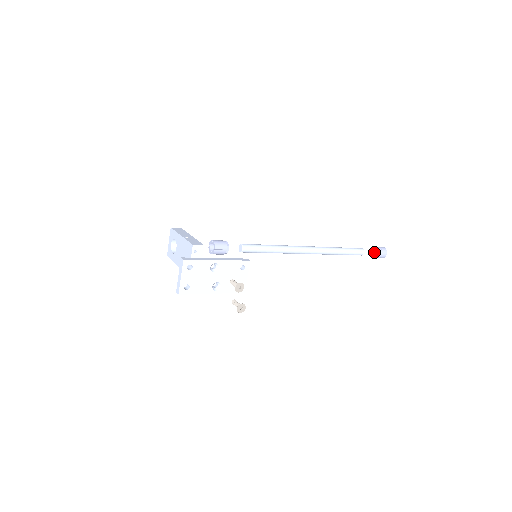
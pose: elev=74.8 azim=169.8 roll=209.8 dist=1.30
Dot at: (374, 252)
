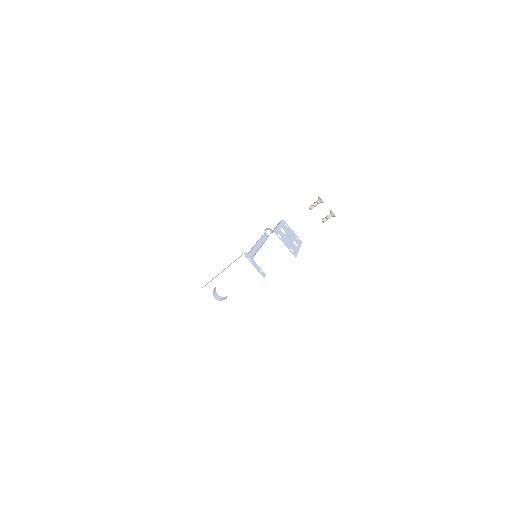
Dot at: occluded
